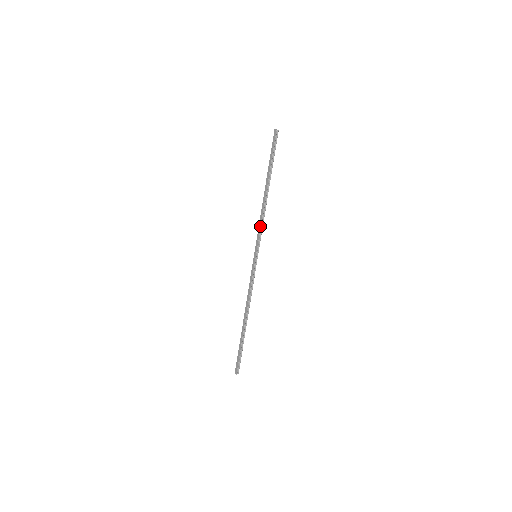
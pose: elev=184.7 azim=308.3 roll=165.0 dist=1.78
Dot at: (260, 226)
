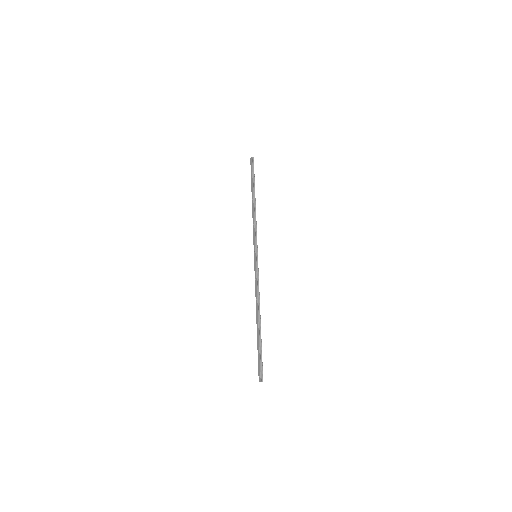
Dot at: (254, 229)
